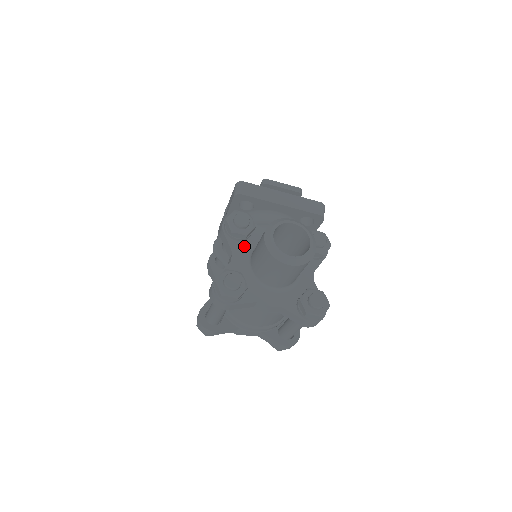
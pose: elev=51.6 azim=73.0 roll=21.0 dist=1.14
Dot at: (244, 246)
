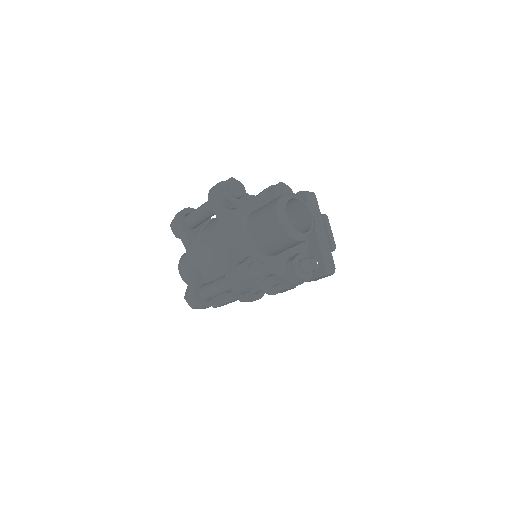
Dot at: occluded
